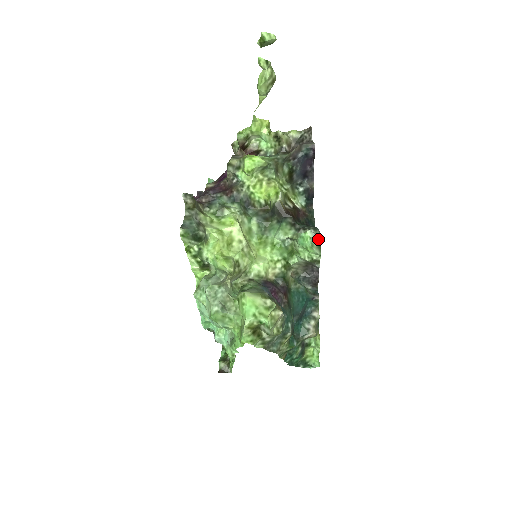
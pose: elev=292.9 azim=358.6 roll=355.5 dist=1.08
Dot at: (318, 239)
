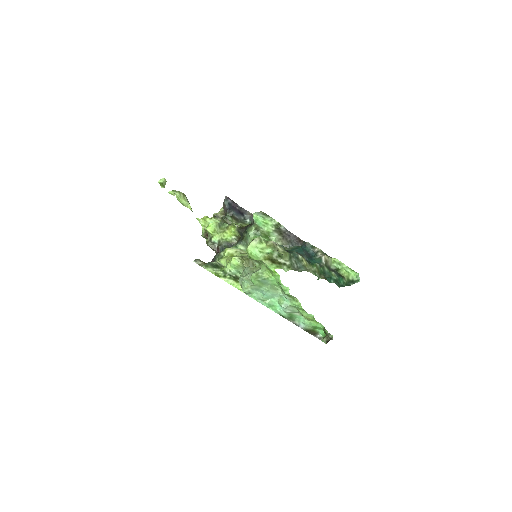
Dot at: (262, 213)
